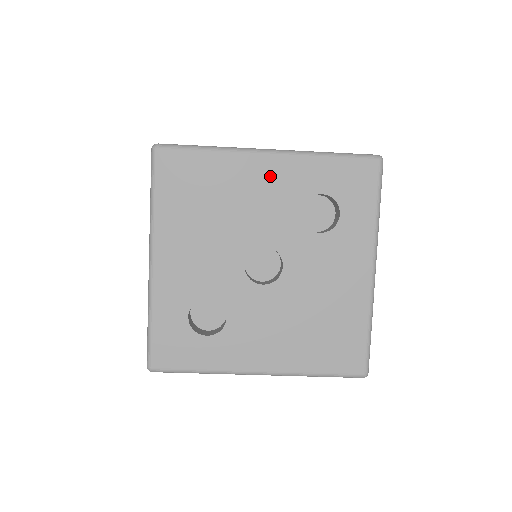
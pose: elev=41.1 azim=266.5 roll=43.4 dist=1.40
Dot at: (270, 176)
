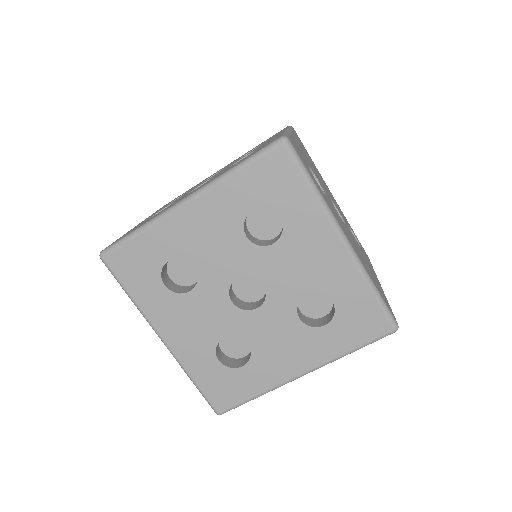
Dot at: (334, 199)
